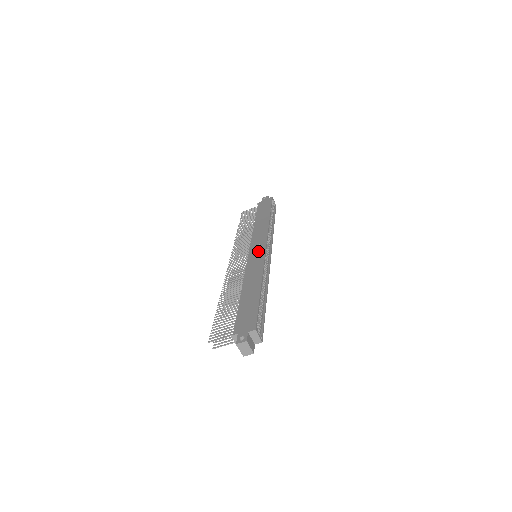
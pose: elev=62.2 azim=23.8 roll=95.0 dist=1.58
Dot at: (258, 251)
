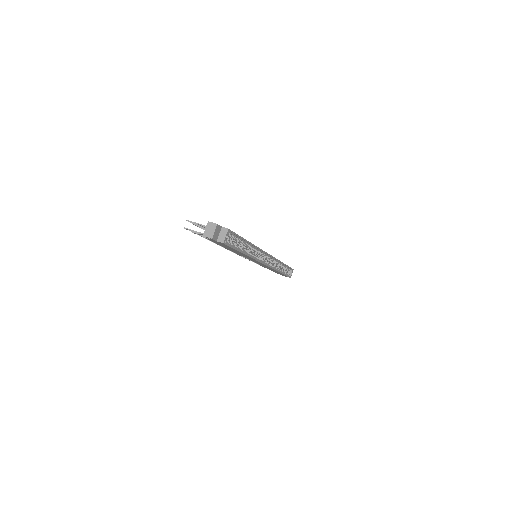
Dot at: occluded
